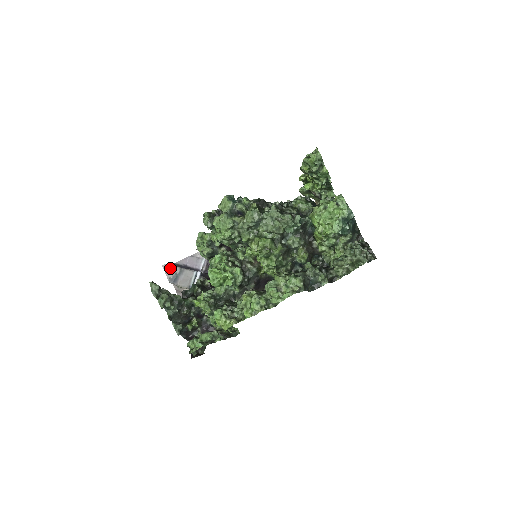
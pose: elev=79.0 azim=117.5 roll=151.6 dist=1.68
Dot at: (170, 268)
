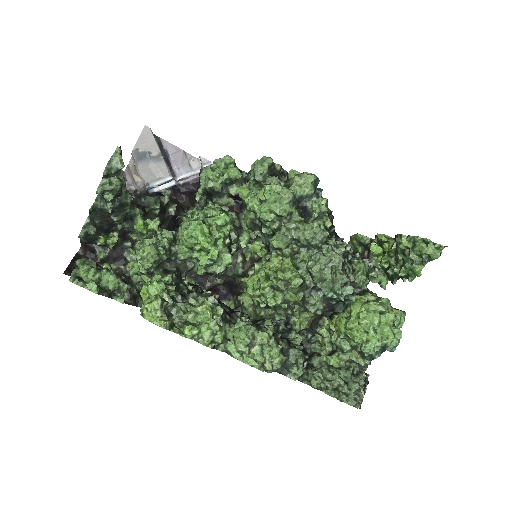
Dot at: (150, 139)
